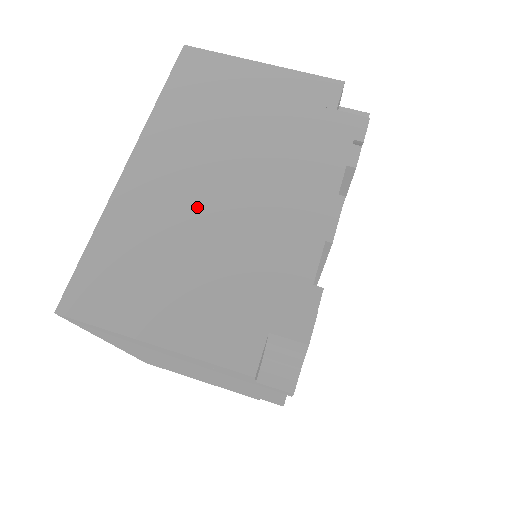
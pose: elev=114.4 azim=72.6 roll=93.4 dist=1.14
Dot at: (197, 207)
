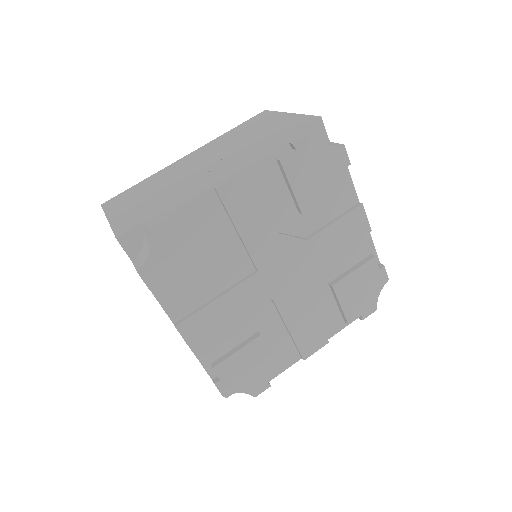
Dot at: (186, 172)
